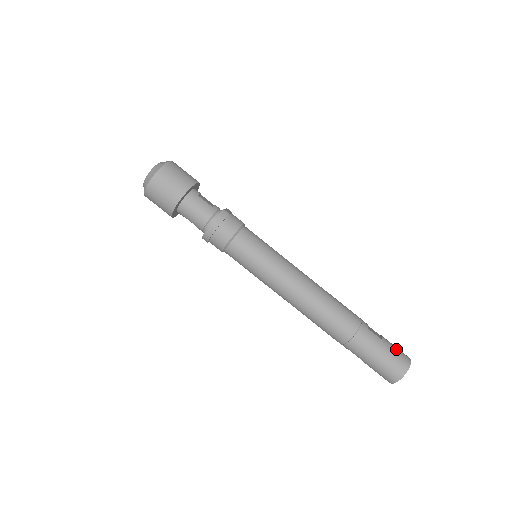
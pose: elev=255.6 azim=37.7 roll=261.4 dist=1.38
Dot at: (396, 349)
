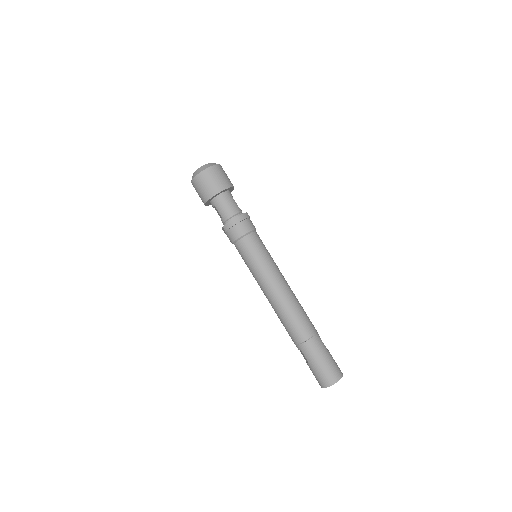
Dot at: (335, 362)
